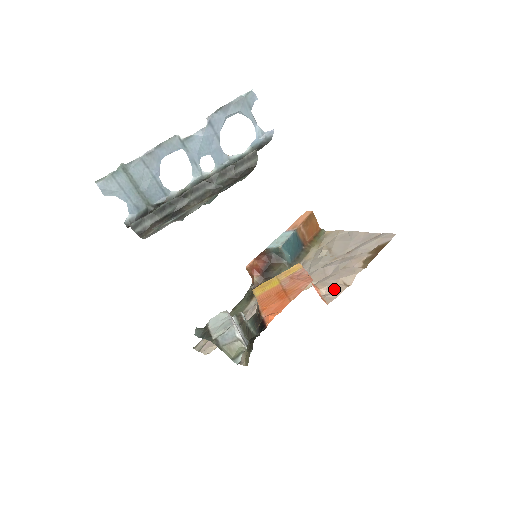
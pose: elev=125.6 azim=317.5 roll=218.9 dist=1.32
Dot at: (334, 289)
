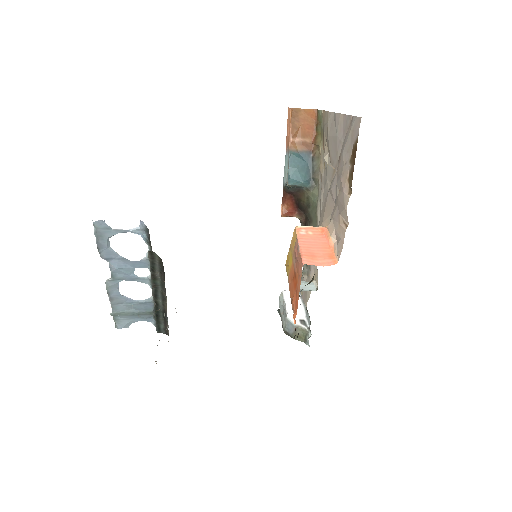
Dot at: (339, 234)
